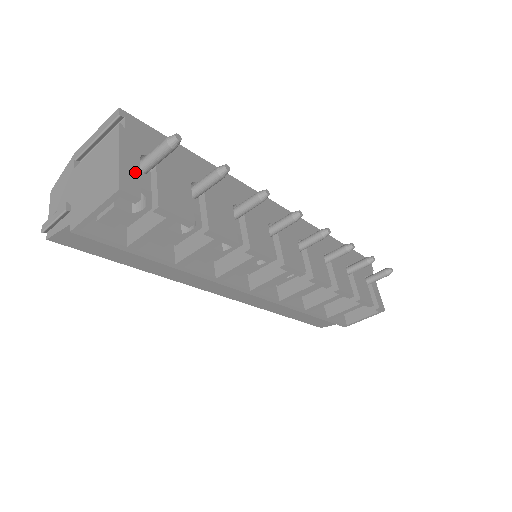
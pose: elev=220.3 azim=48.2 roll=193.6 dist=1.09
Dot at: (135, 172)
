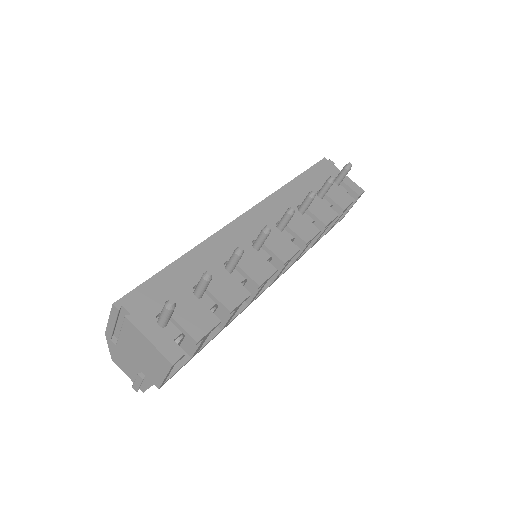
Dot at: (166, 339)
